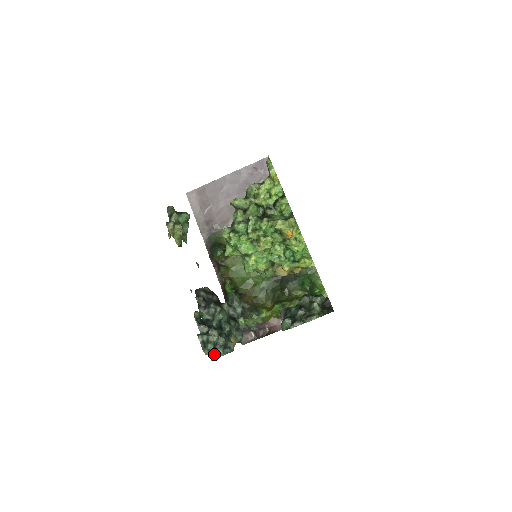
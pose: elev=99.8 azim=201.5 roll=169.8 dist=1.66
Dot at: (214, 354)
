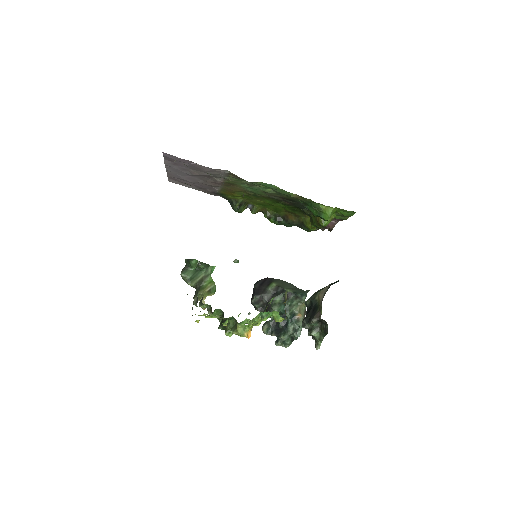
Dot at: (294, 339)
